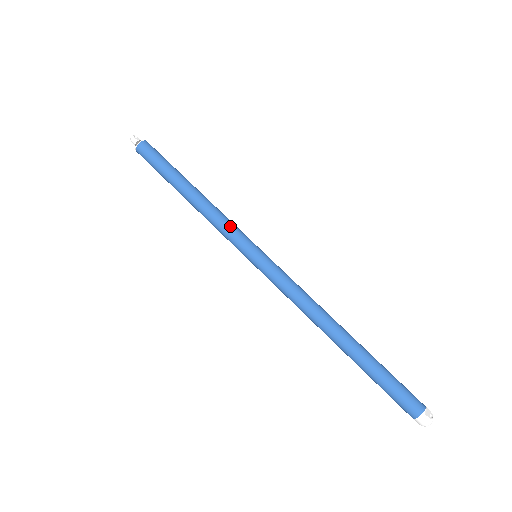
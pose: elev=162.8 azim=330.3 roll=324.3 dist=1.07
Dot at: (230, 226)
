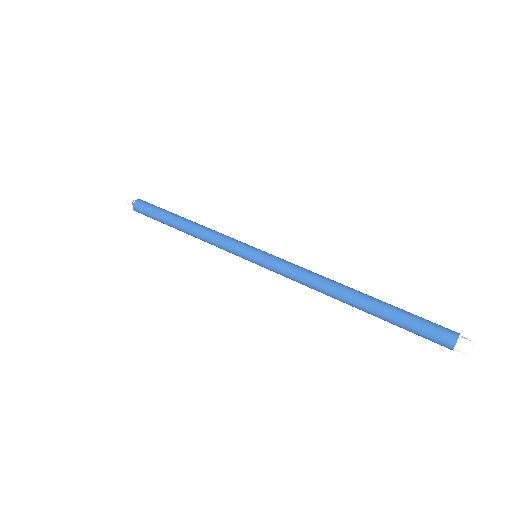
Dot at: (227, 237)
